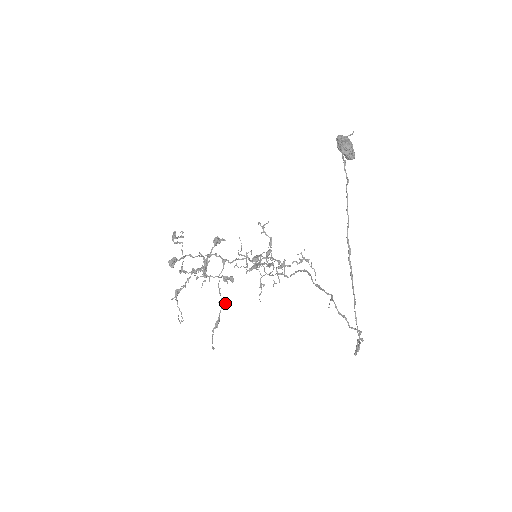
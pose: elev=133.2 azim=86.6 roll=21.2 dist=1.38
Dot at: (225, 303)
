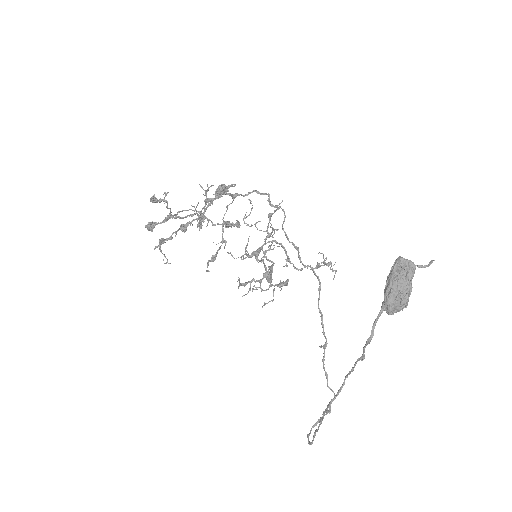
Dot at: (226, 242)
